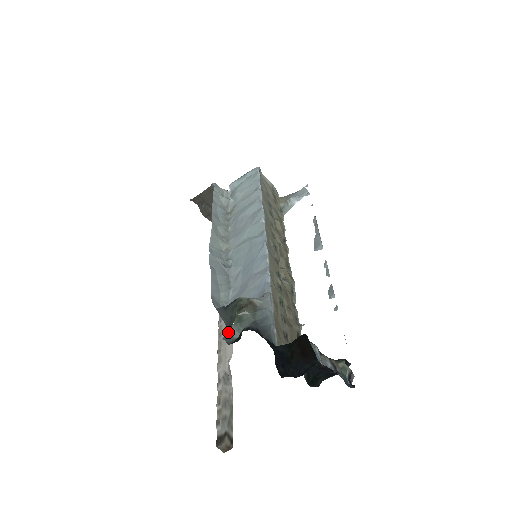
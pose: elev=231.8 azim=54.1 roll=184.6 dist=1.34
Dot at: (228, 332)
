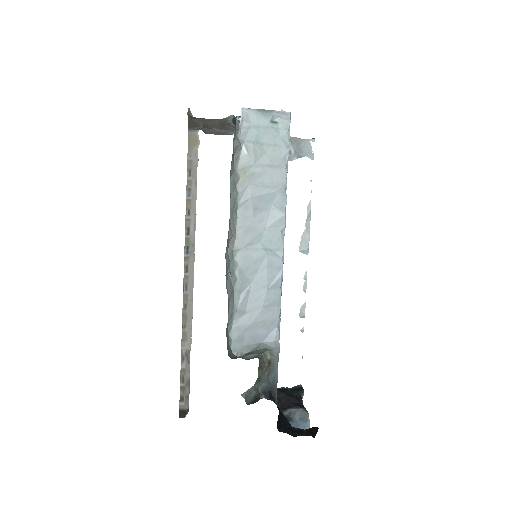
Dot at: (247, 391)
